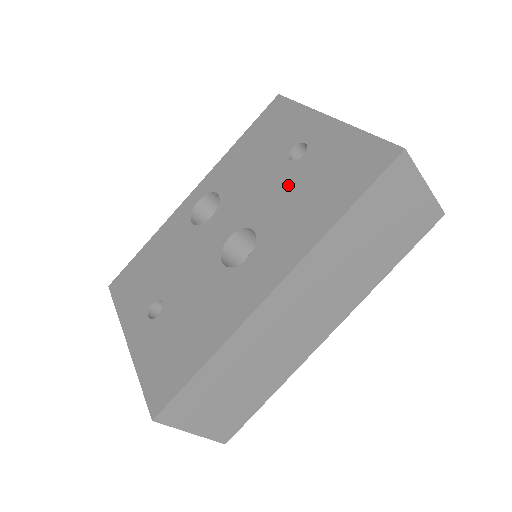
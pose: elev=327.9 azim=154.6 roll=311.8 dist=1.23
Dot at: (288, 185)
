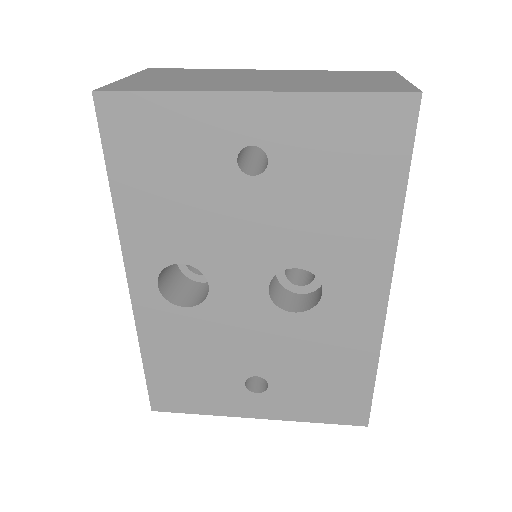
Dot at: (288, 205)
